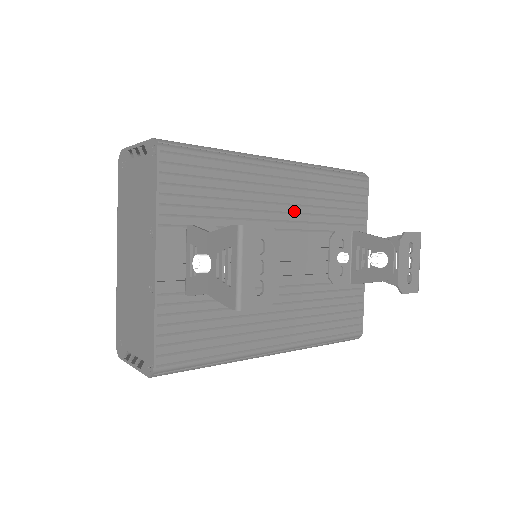
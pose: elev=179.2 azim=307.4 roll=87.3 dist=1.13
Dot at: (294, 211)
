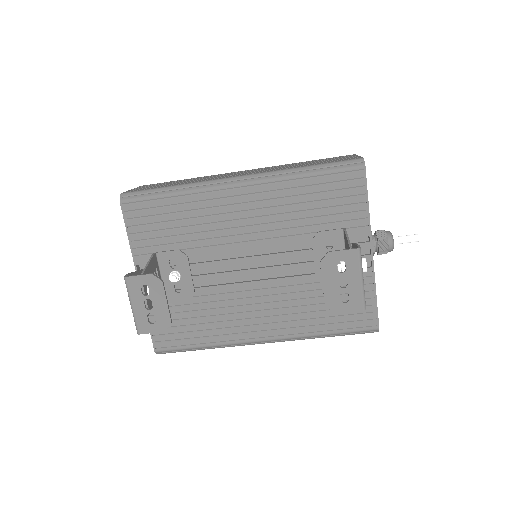
Dot at: (260, 222)
